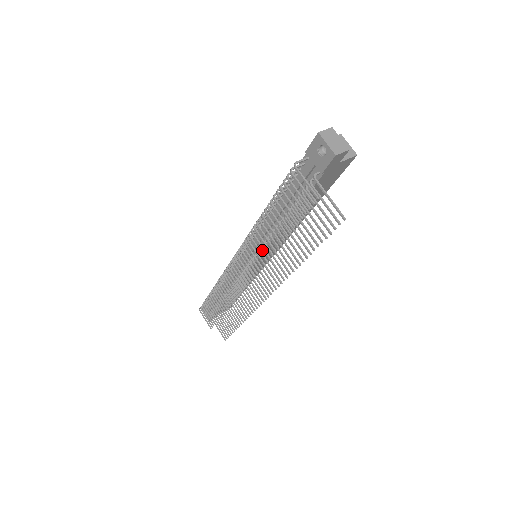
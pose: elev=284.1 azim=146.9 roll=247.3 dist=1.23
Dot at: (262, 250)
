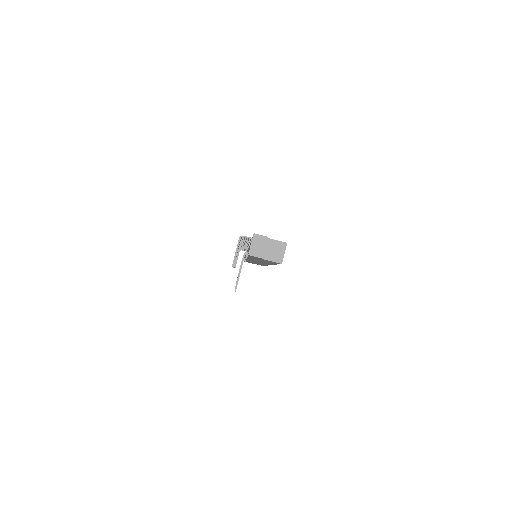
Dot at: occluded
